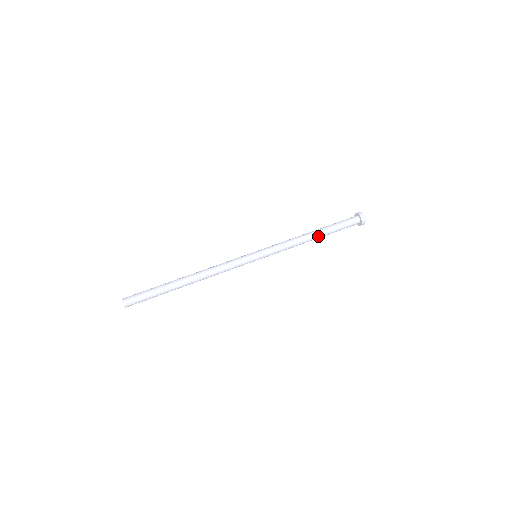
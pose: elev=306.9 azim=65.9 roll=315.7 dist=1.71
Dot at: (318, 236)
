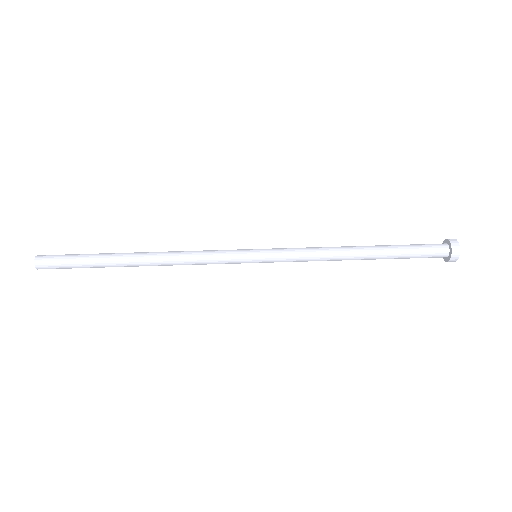
Dot at: (367, 258)
